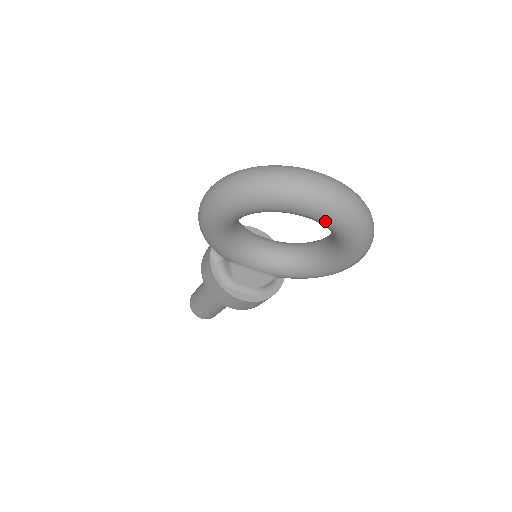
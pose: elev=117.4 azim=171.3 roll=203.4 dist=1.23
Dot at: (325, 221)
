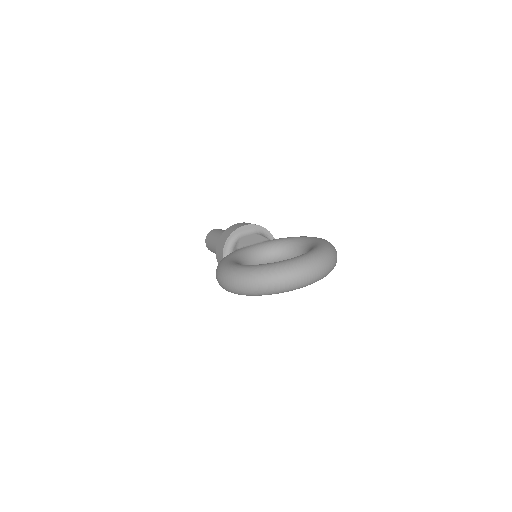
Dot at: occluded
